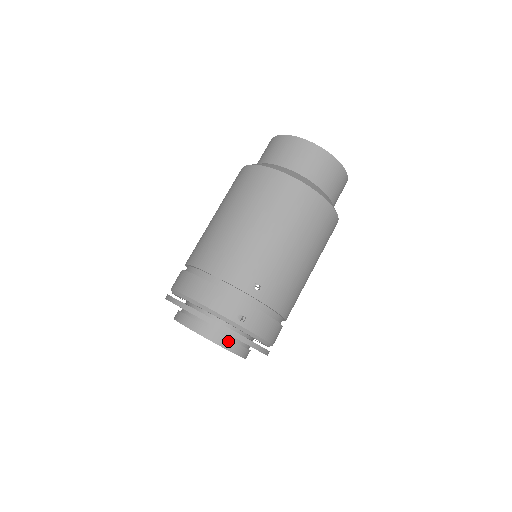
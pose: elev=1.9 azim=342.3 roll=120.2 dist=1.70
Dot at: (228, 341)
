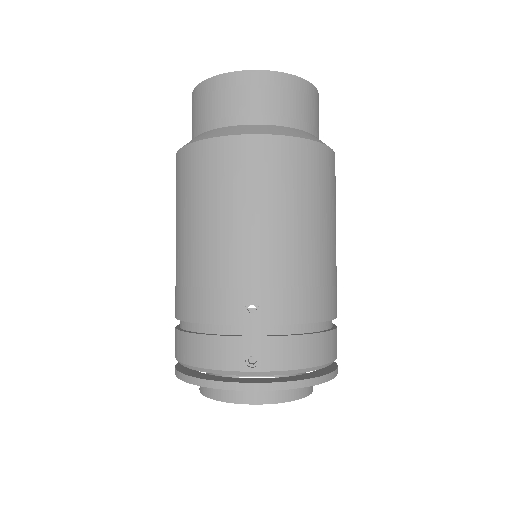
Dot at: (262, 393)
